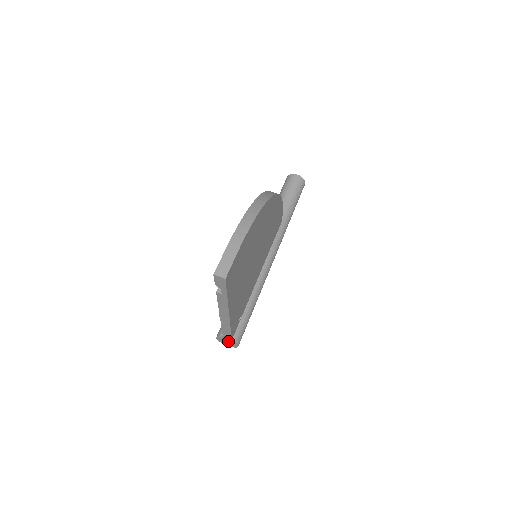
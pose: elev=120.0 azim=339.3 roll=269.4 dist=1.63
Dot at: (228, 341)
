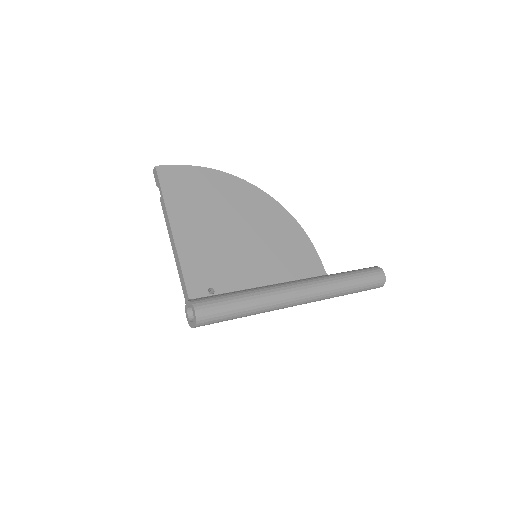
Dot at: occluded
